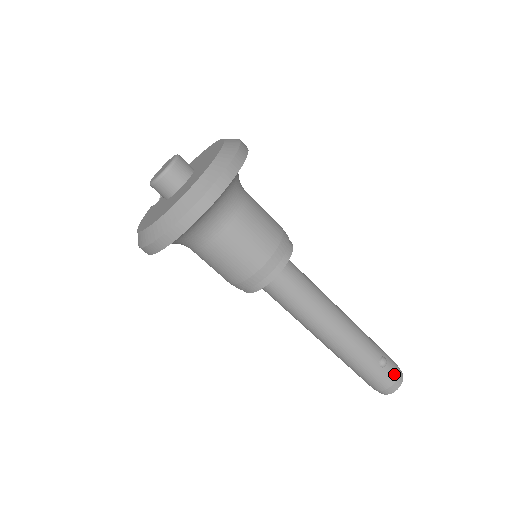
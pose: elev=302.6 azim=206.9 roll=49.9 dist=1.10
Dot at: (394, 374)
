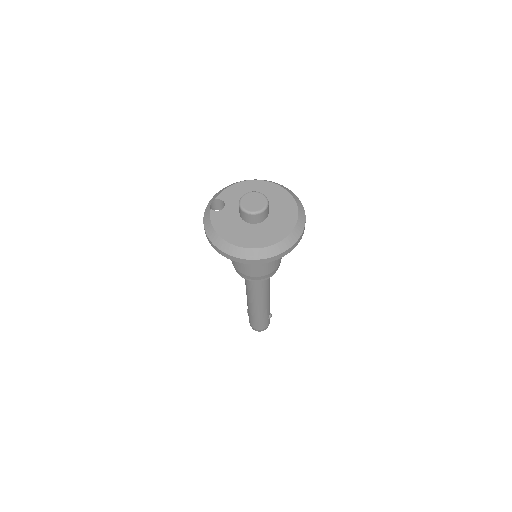
Dot at: occluded
